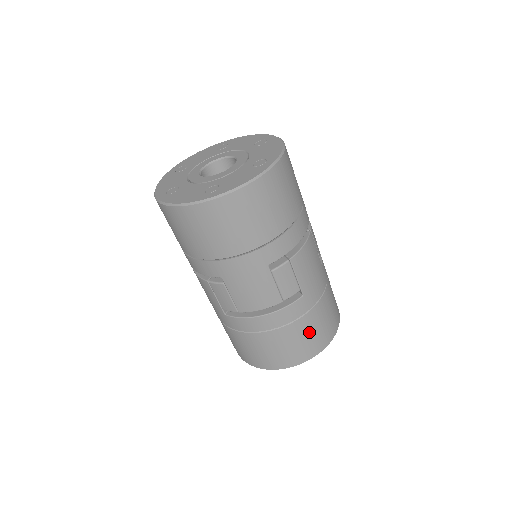
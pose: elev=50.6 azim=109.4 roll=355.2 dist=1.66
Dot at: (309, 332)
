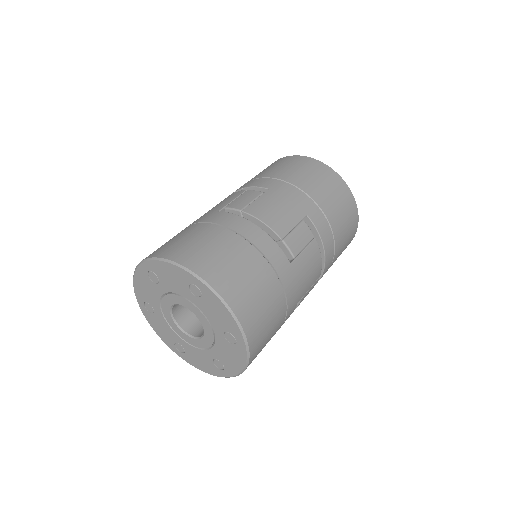
Dot at: (257, 285)
